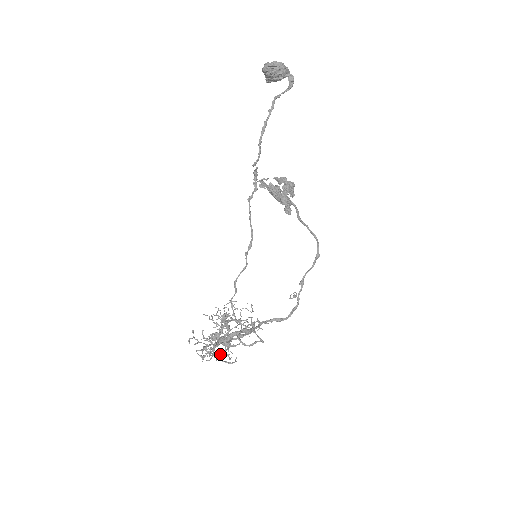
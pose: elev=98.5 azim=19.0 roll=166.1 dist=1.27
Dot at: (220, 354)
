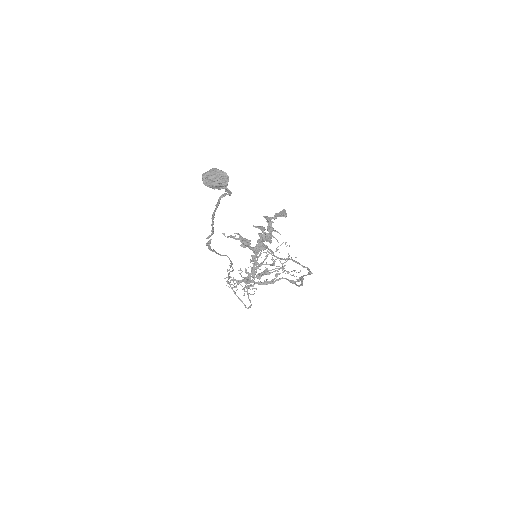
Dot at: occluded
